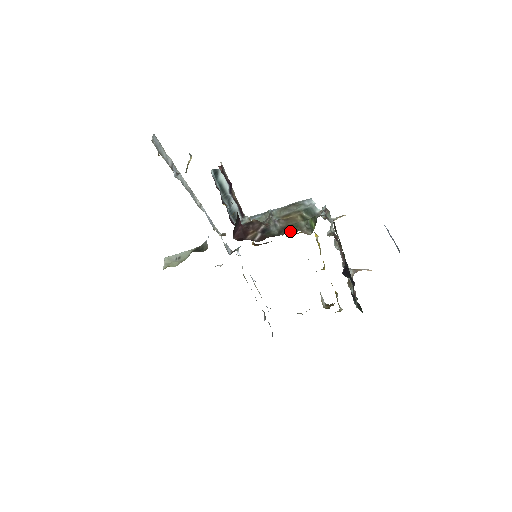
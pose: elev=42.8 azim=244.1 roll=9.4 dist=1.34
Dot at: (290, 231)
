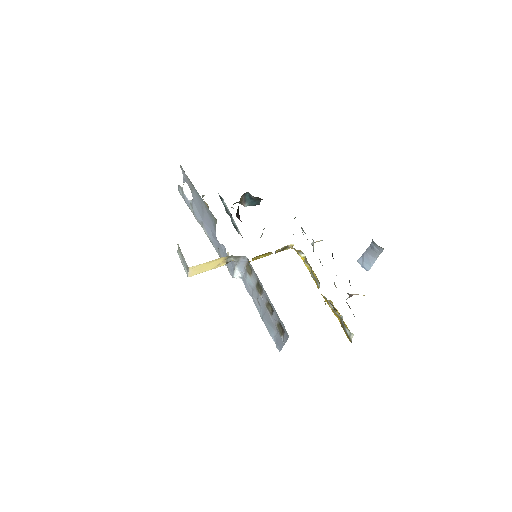
Dot at: occluded
